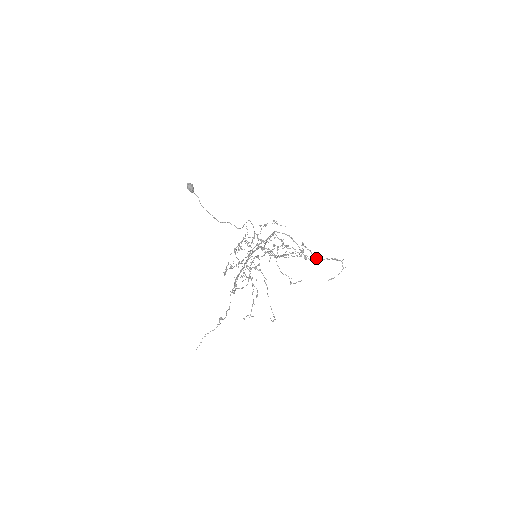
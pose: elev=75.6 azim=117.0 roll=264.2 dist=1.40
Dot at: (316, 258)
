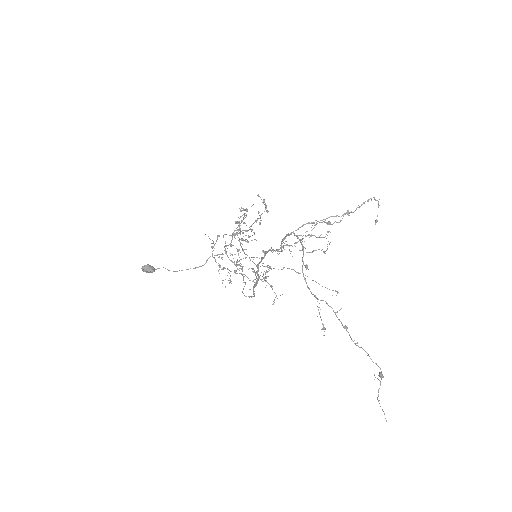
Dot at: (343, 215)
